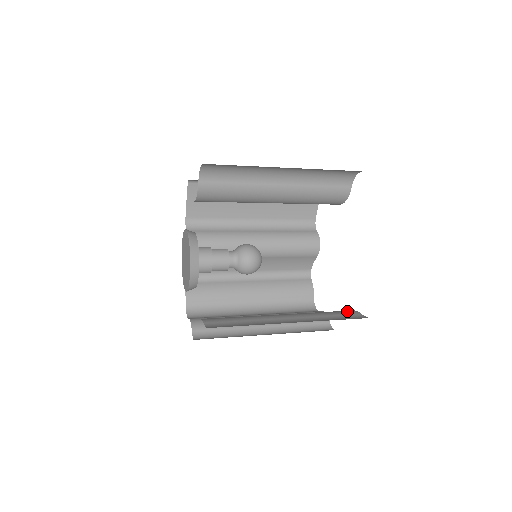
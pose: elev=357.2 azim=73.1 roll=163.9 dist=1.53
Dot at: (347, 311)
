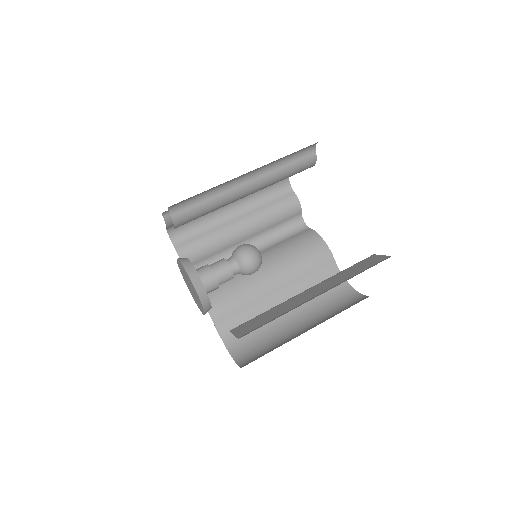
Dot at: (324, 256)
